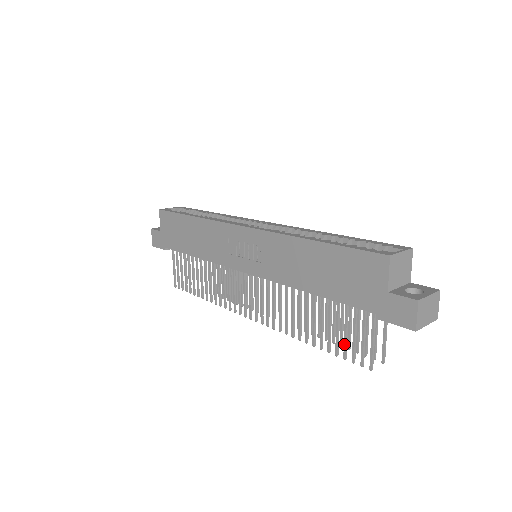
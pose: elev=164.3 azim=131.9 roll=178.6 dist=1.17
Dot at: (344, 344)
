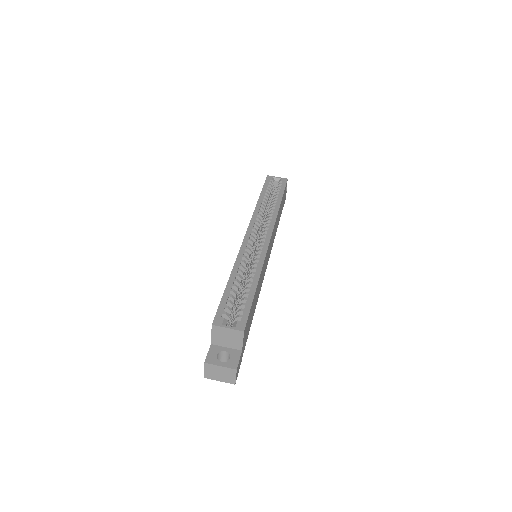
Dot at: occluded
